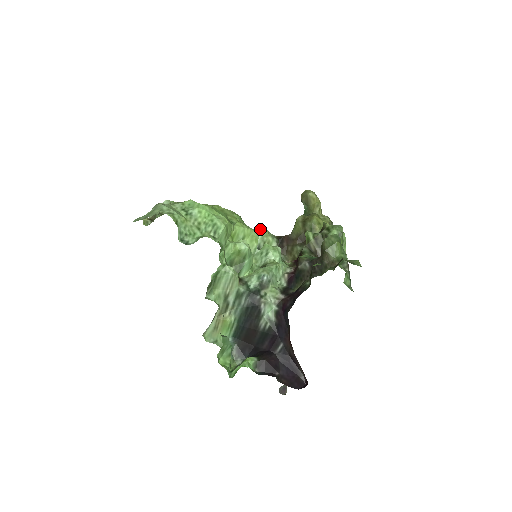
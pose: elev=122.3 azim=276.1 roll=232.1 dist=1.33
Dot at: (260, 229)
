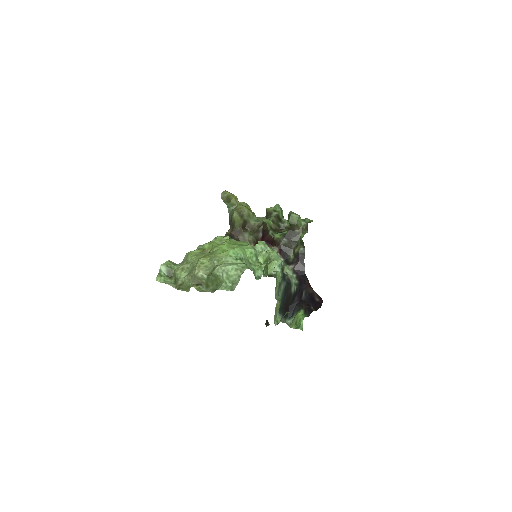
Dot at: (221, 238)
